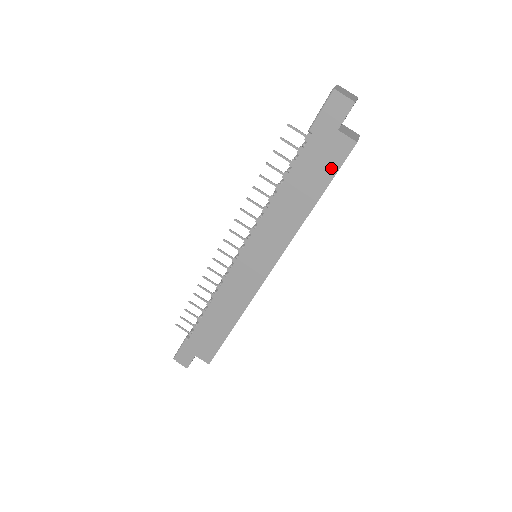
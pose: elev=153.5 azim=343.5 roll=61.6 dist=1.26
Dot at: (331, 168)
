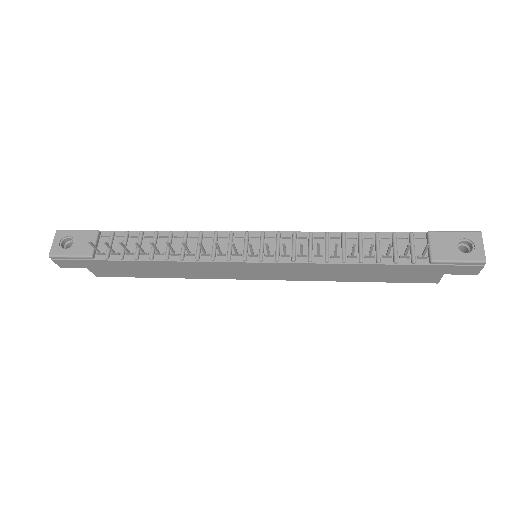
Dot at: (403, 280)
